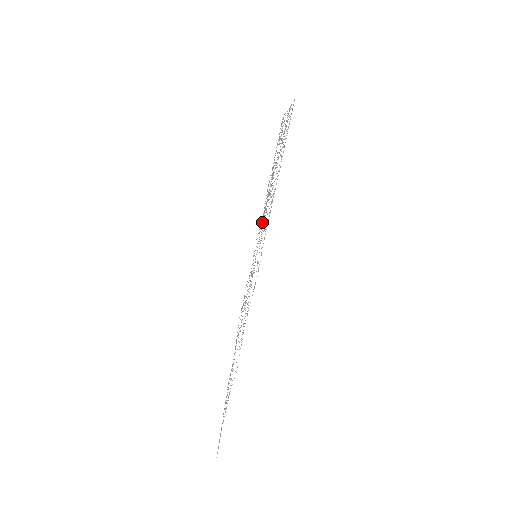
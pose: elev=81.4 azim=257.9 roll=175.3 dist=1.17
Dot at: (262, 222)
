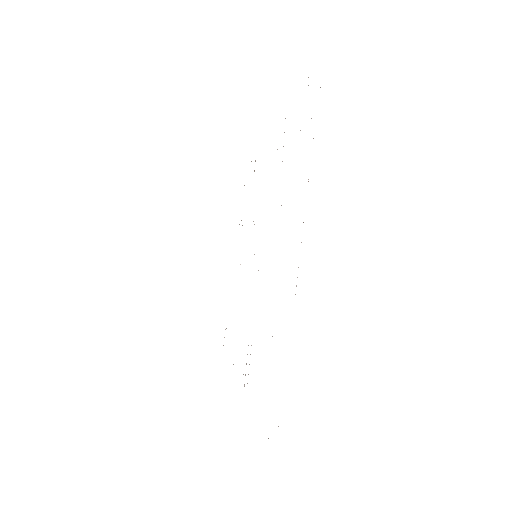
Dot at: occluded
